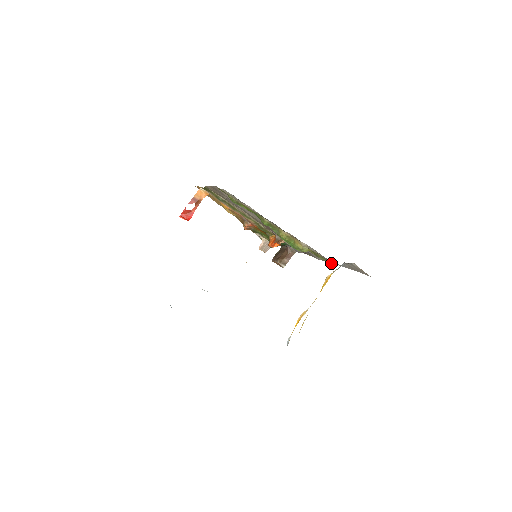
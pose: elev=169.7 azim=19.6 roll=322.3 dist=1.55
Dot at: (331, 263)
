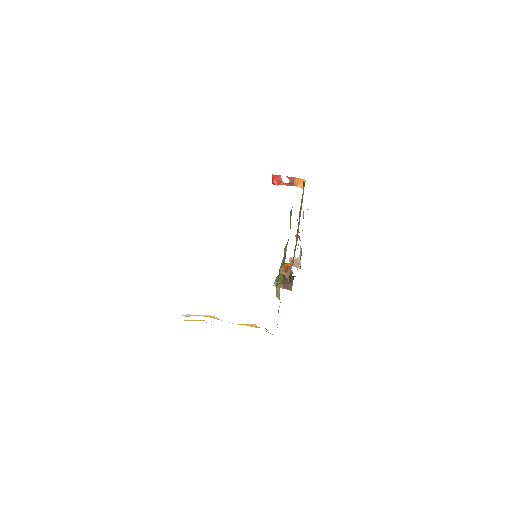
Dot at: occluded
